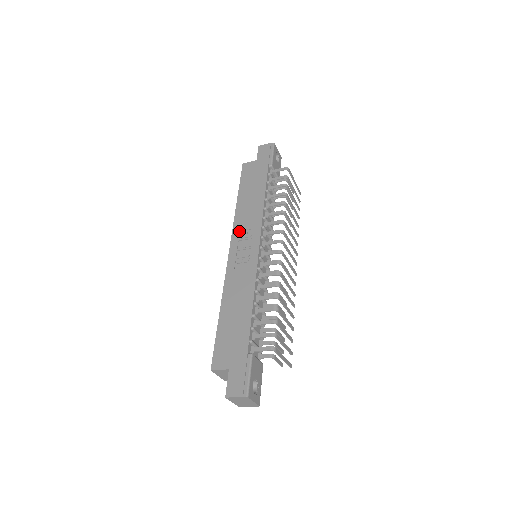
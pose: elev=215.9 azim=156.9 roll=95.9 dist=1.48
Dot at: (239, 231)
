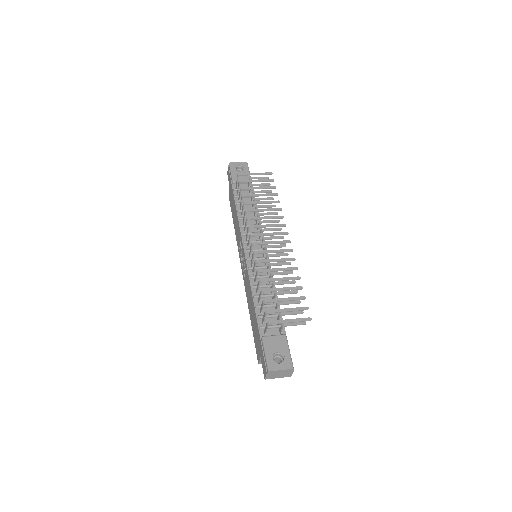
Dot at: (239, 249)
